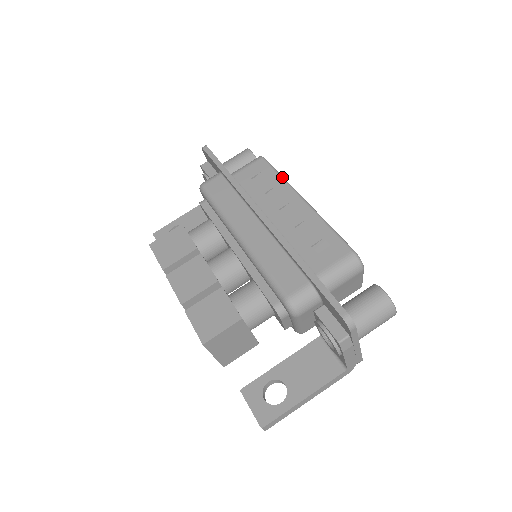
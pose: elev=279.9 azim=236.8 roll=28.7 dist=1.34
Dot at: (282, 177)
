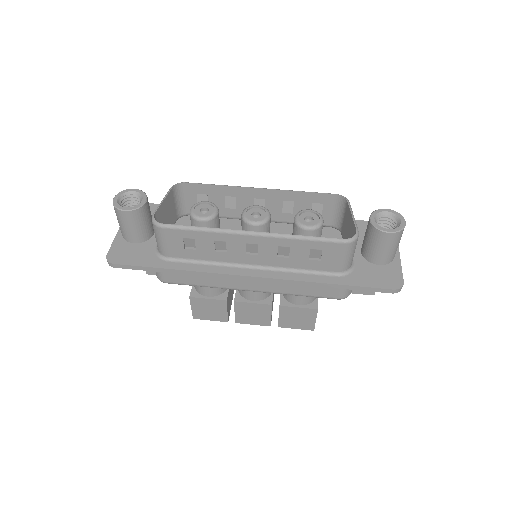
Dot at: (206, 231)
